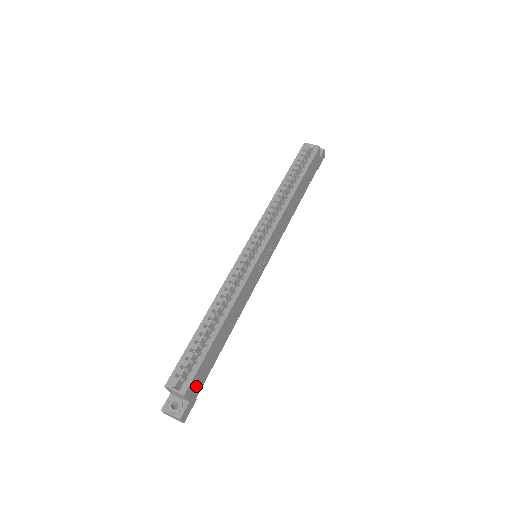
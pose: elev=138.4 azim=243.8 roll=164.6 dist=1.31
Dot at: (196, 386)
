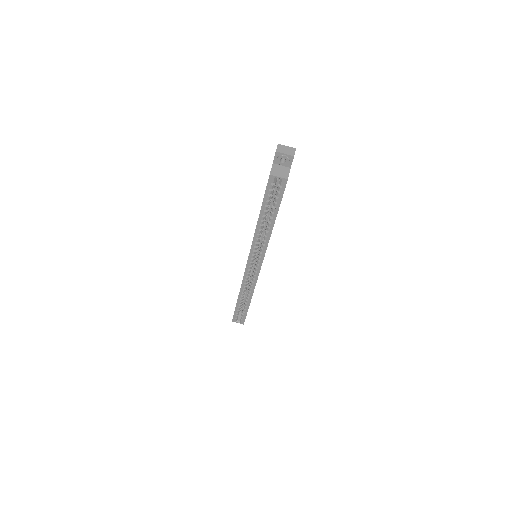
Dot at: occluded
